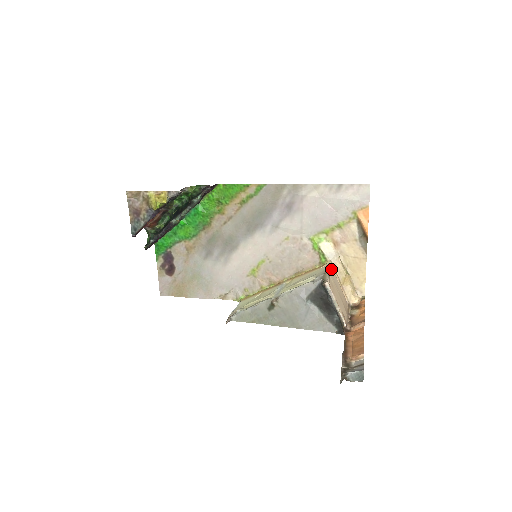
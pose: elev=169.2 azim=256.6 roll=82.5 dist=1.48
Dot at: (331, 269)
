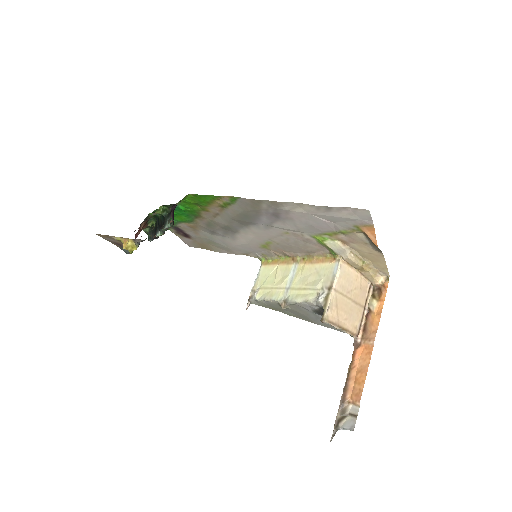
Dot at: (339, 273)
